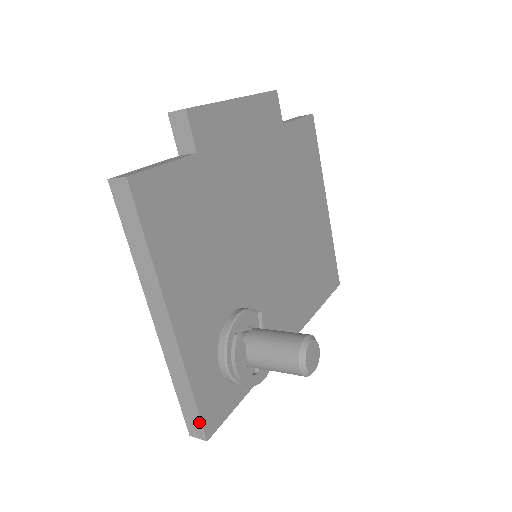
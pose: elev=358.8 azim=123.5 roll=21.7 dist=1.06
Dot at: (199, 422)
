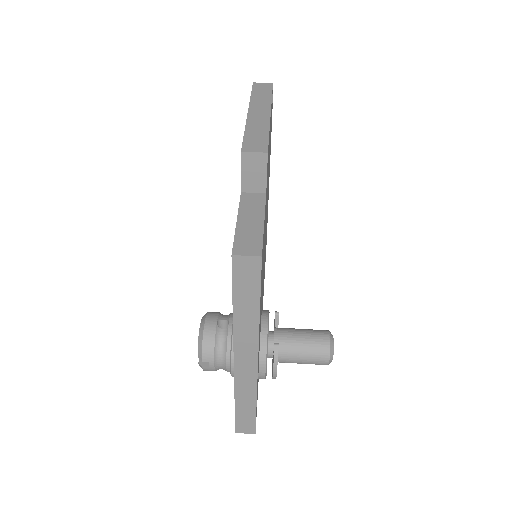
Dot at: (253, 424)
